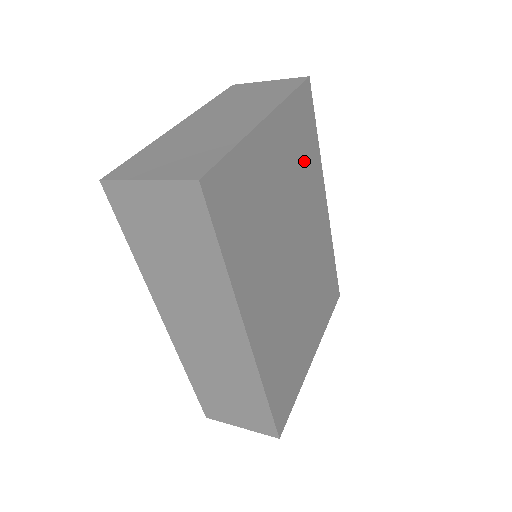
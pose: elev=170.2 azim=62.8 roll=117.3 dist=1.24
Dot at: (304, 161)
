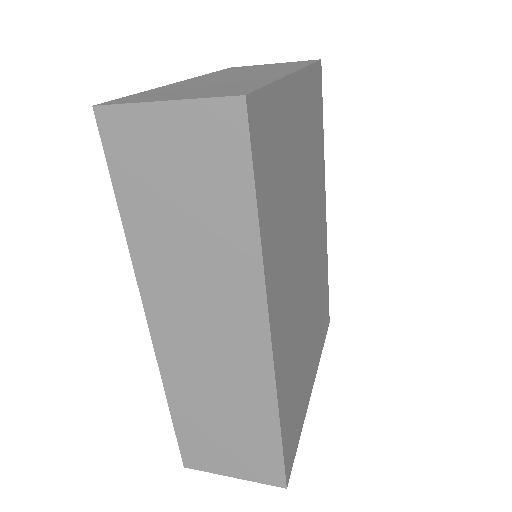
Dot at: (315, 148)
